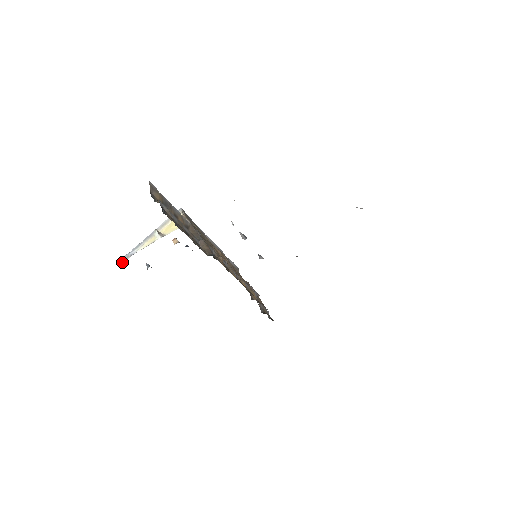
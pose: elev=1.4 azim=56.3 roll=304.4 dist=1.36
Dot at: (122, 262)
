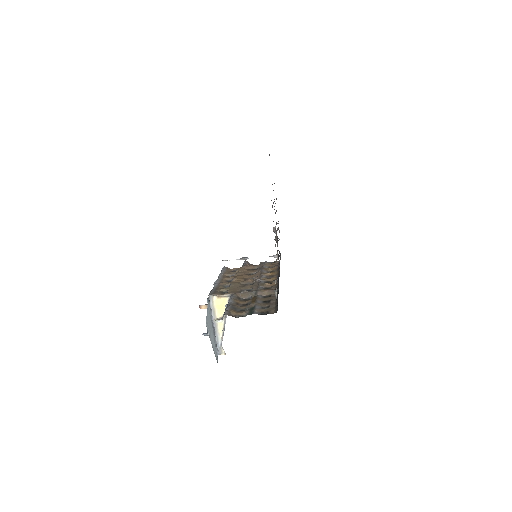
Dot at: (221, 353)
